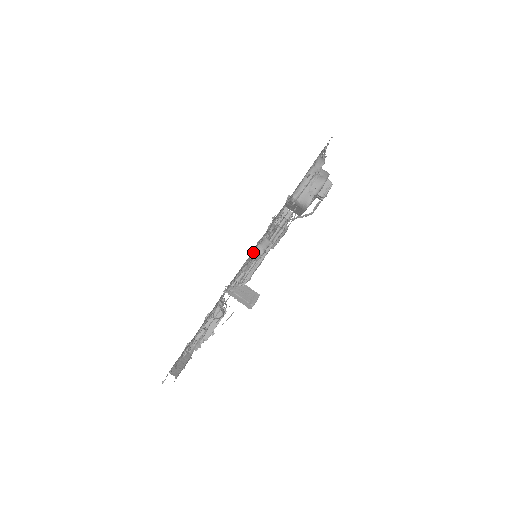
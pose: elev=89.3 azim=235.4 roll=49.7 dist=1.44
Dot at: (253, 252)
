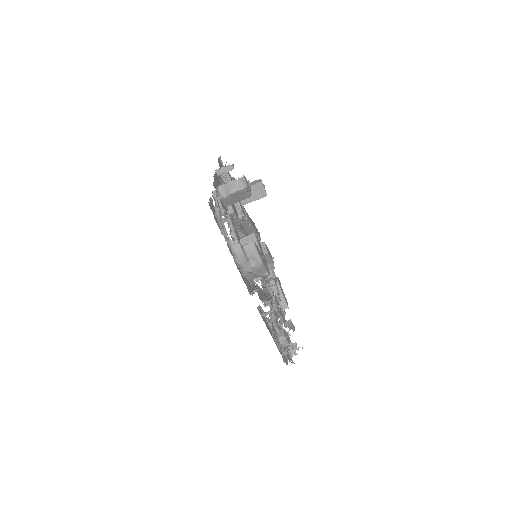
Dot at: (283, 348)
